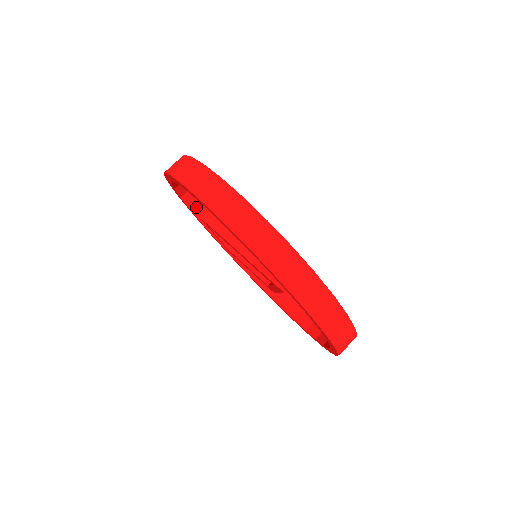
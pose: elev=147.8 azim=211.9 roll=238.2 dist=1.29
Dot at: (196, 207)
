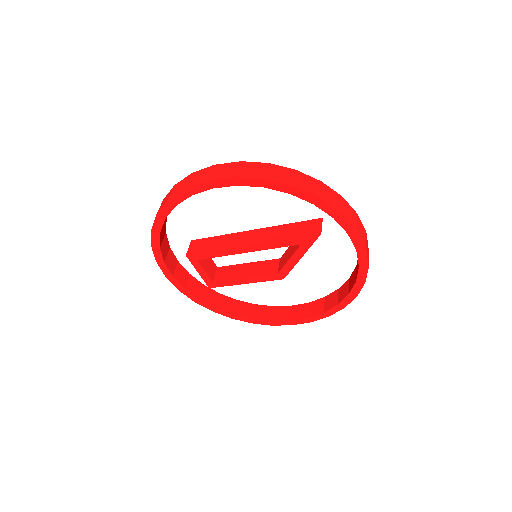
Dot at: (167, 260)
